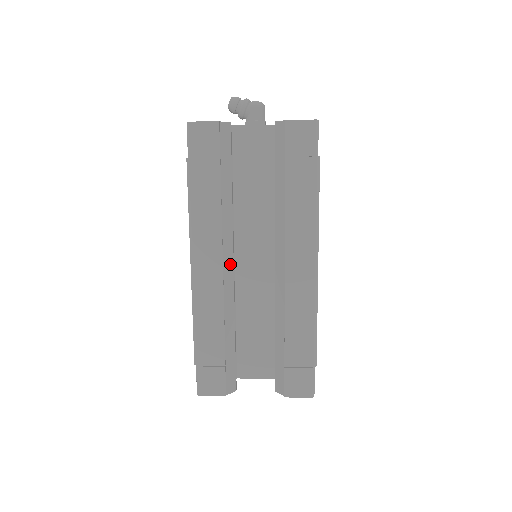
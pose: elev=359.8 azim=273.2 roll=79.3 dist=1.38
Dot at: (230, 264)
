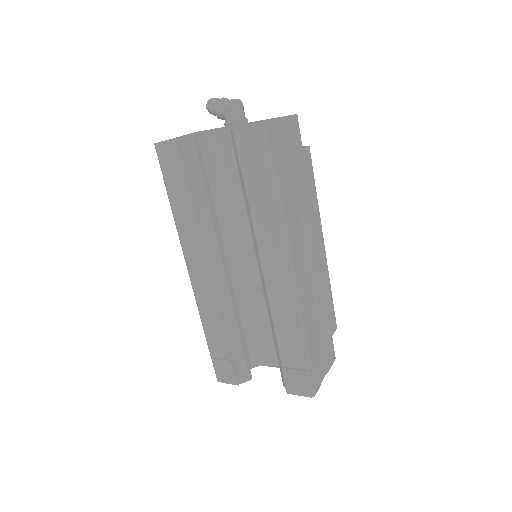
Dot at: (220, 270)
